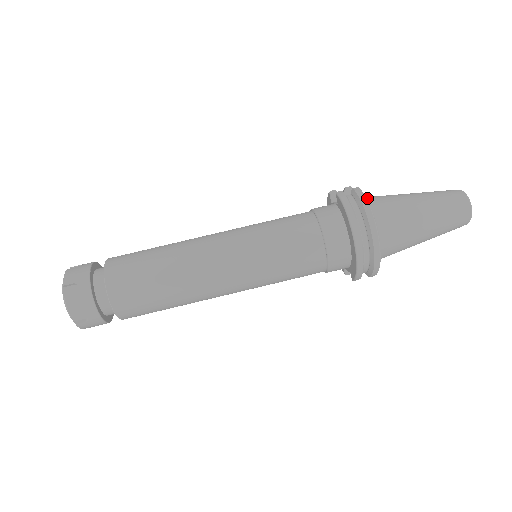
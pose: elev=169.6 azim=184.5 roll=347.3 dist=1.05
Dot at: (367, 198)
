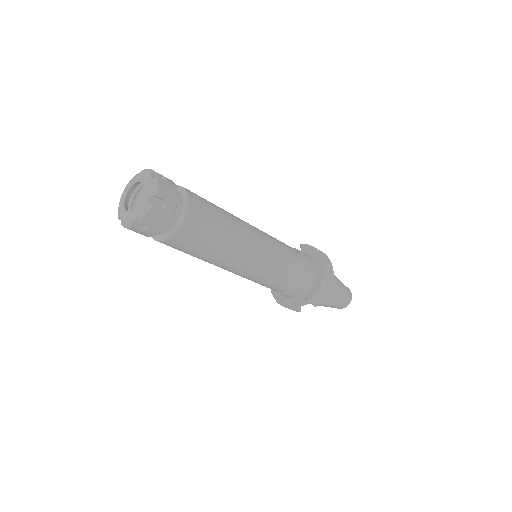
Dot at: occluded
